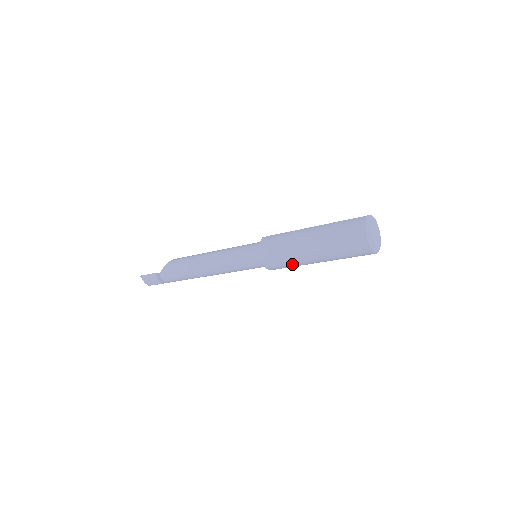
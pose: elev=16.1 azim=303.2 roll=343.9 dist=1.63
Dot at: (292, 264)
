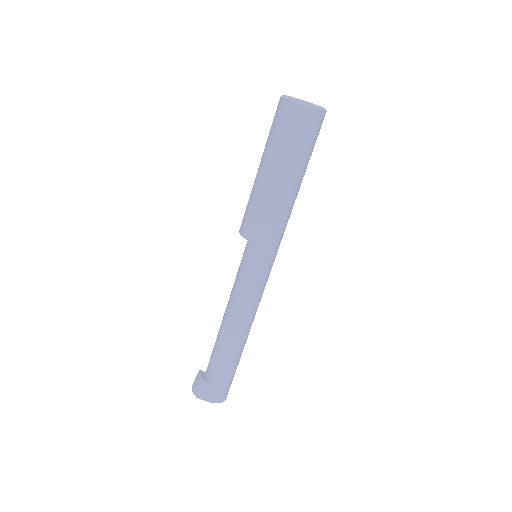
Dot at: (257, 206)
